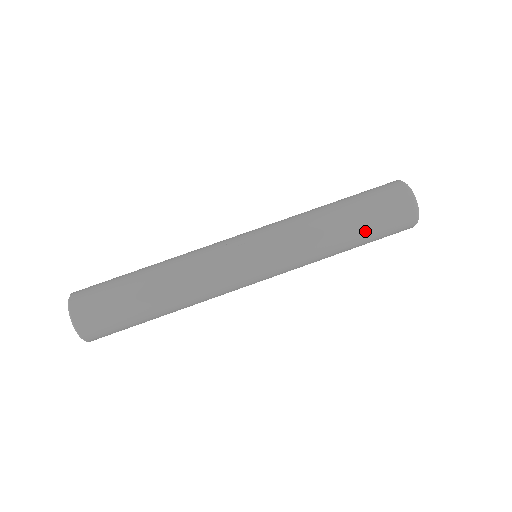
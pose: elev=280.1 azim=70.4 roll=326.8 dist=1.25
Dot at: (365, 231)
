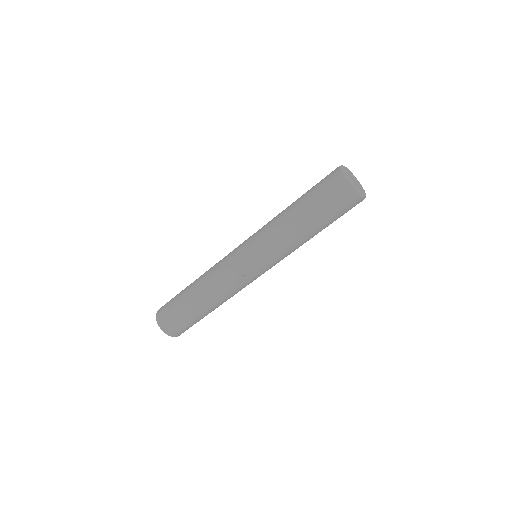
Dot at: occluded
